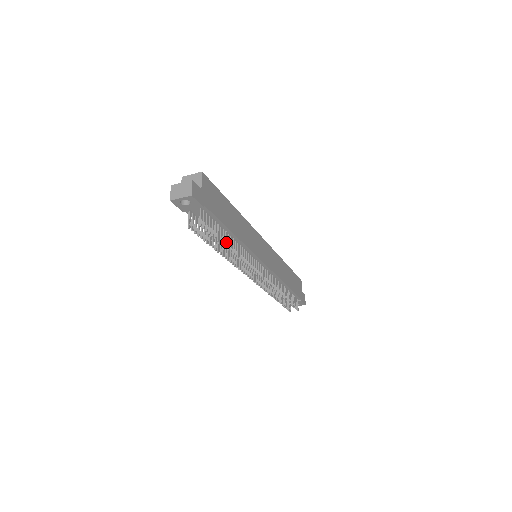
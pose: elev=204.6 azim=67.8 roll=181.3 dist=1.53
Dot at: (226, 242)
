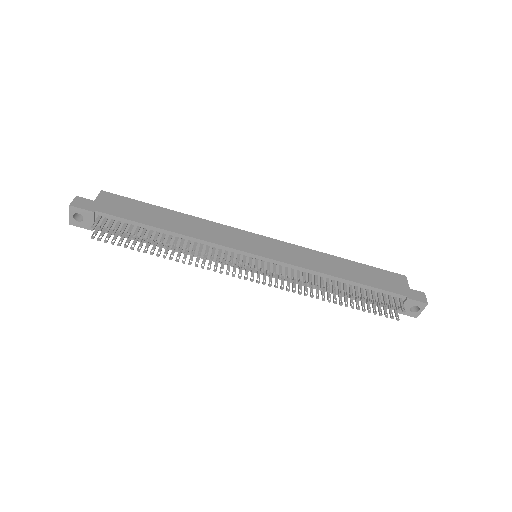
Dot at: (153, 239)
